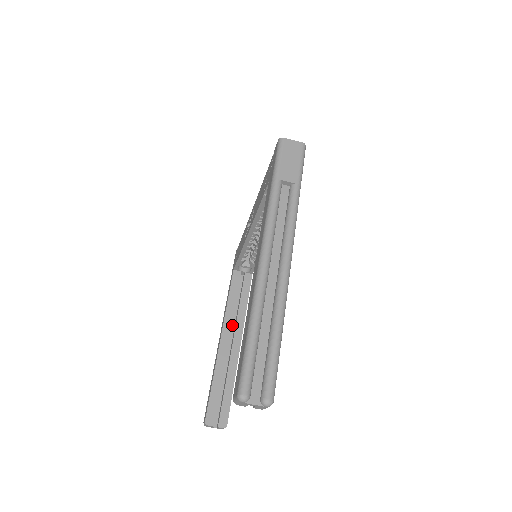
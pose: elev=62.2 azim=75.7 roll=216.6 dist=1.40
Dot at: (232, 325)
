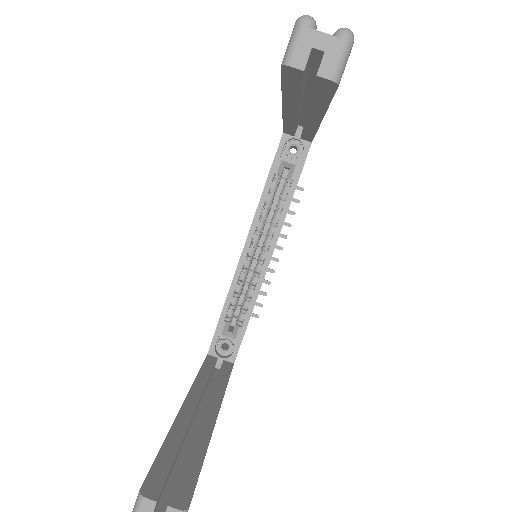
Dot at: (202, 404)
